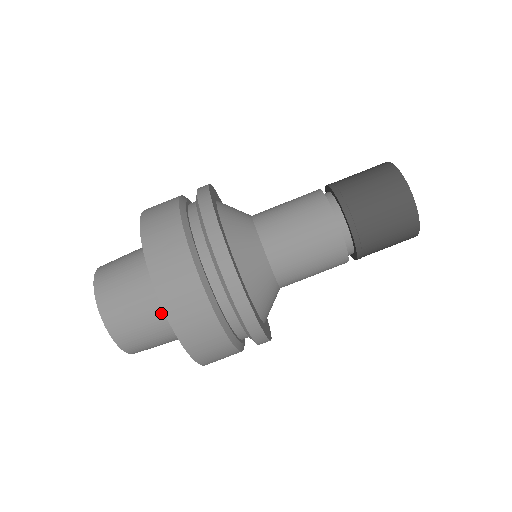
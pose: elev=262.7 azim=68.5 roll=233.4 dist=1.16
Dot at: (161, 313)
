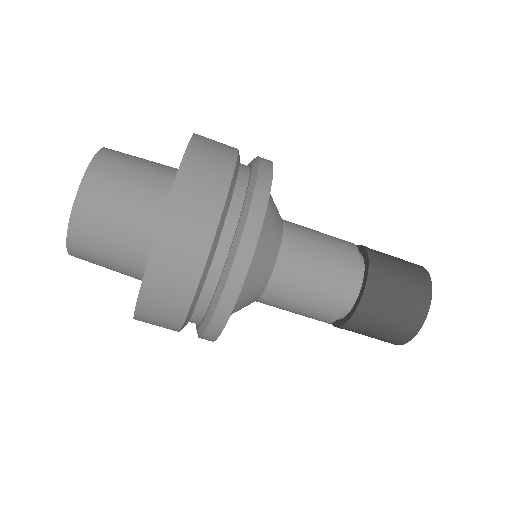
Dot at: occluded
